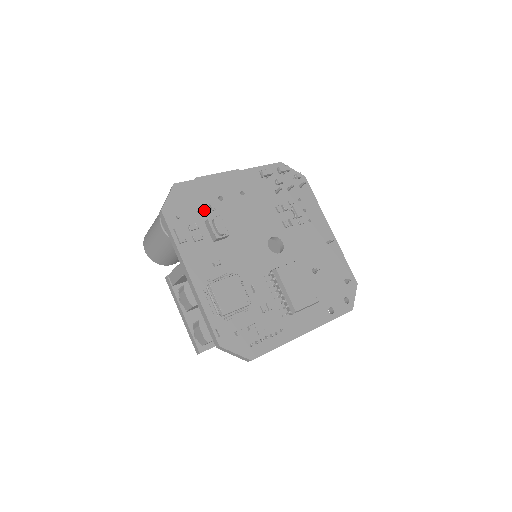
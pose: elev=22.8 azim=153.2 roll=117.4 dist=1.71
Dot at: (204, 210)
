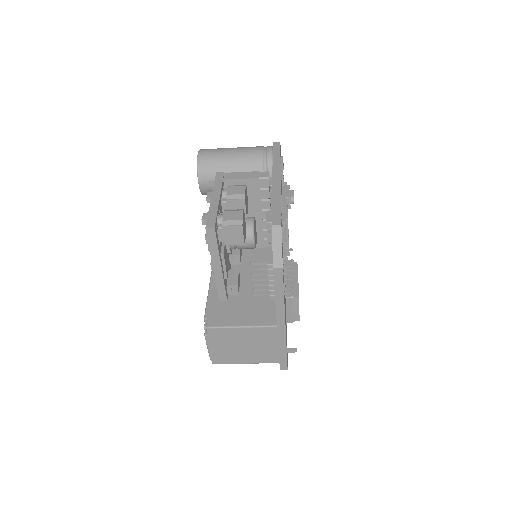
Dot at: occluded
